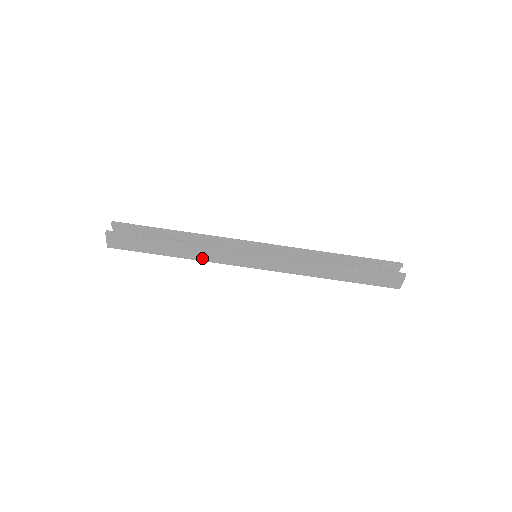
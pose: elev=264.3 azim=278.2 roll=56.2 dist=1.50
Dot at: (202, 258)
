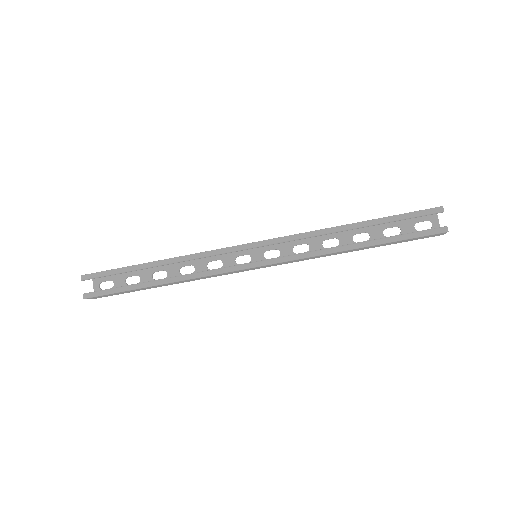
Dot at: (197, 279)
